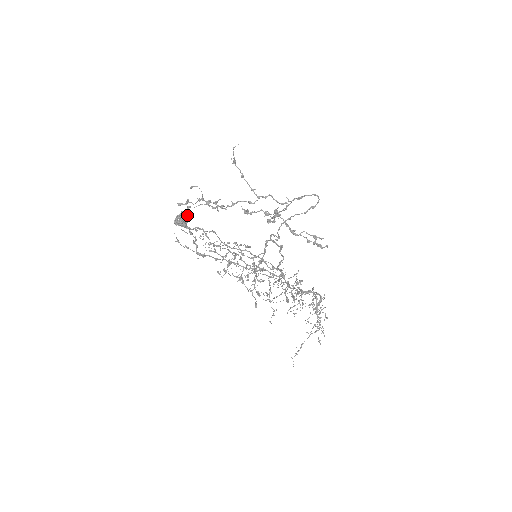
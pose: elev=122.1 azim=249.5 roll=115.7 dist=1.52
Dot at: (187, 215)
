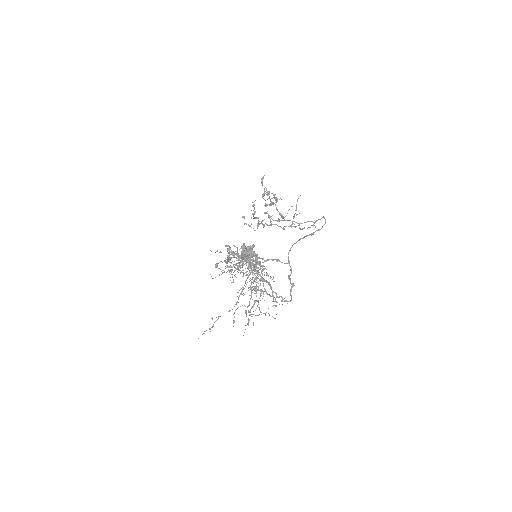
Dot at: occluded
